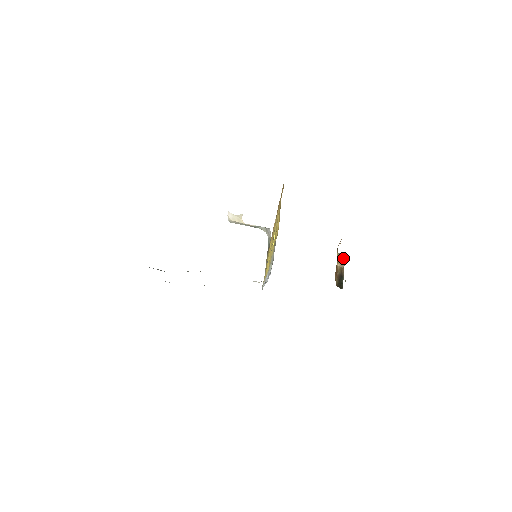
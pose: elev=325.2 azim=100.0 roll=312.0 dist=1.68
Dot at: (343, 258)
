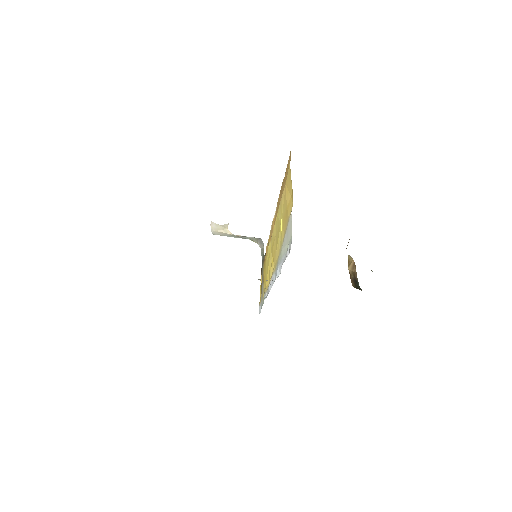
Dot at: (353, 261)
